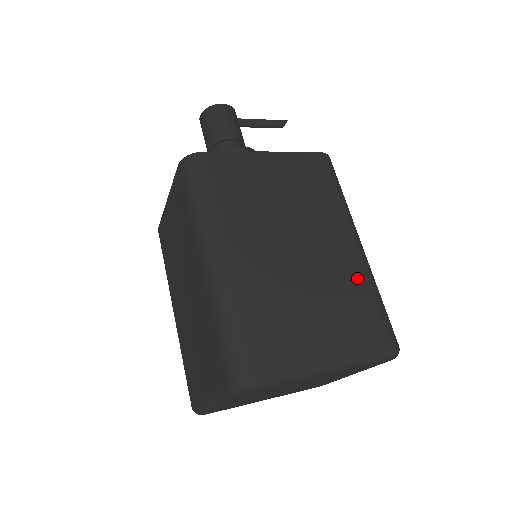
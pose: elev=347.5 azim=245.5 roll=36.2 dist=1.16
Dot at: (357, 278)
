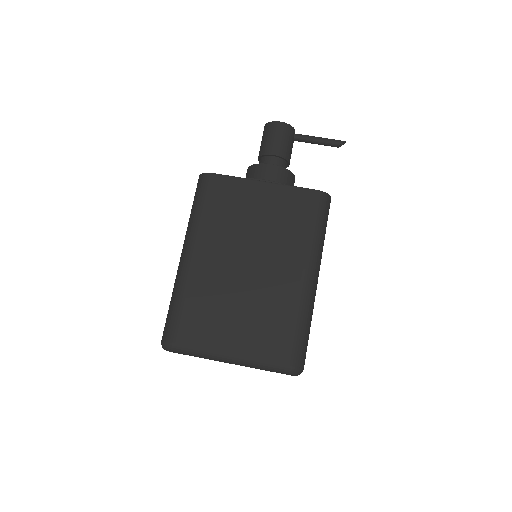
Dot at: (289, 304)
